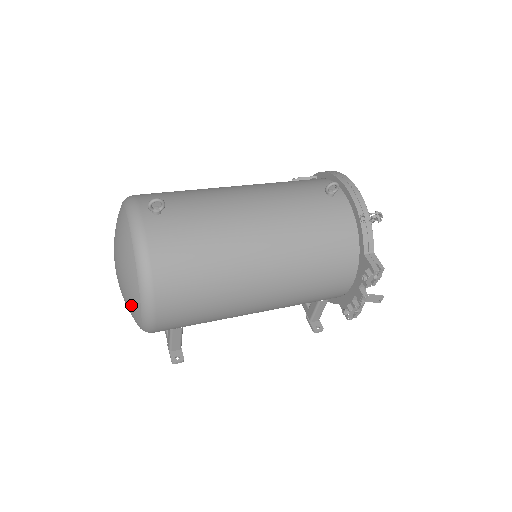
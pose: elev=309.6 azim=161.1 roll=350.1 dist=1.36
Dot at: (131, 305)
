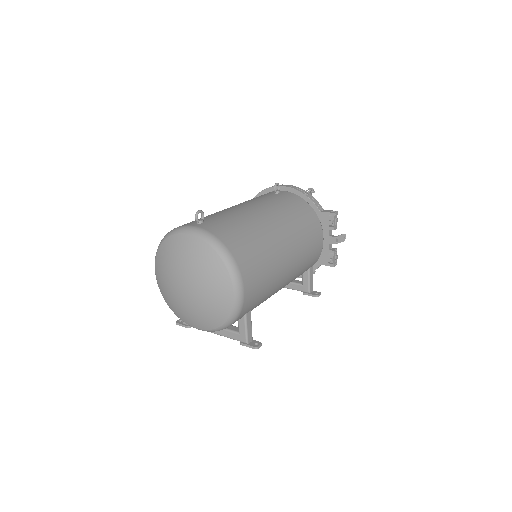
Dot at: (219, 293)
